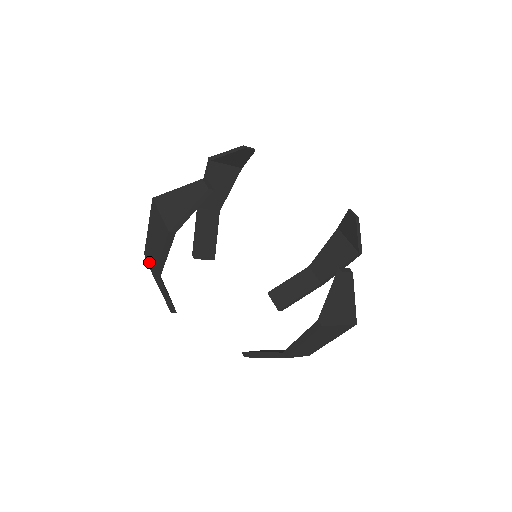
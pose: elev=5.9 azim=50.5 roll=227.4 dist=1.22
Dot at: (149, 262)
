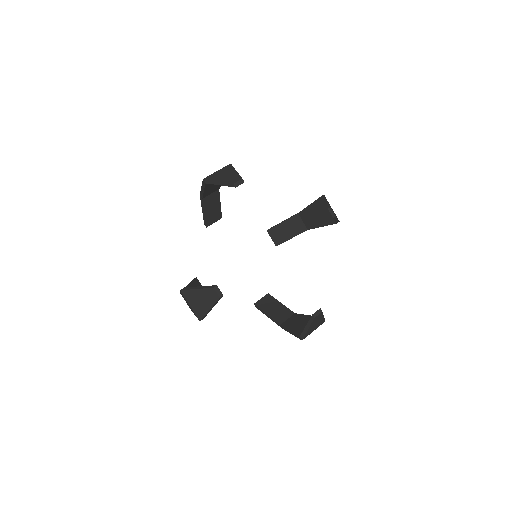
Dot at: occluded
